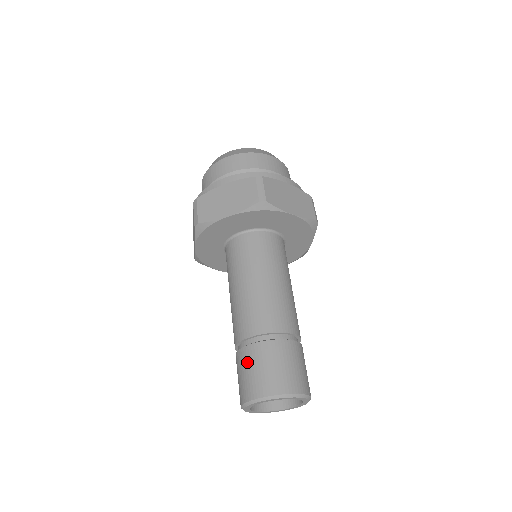
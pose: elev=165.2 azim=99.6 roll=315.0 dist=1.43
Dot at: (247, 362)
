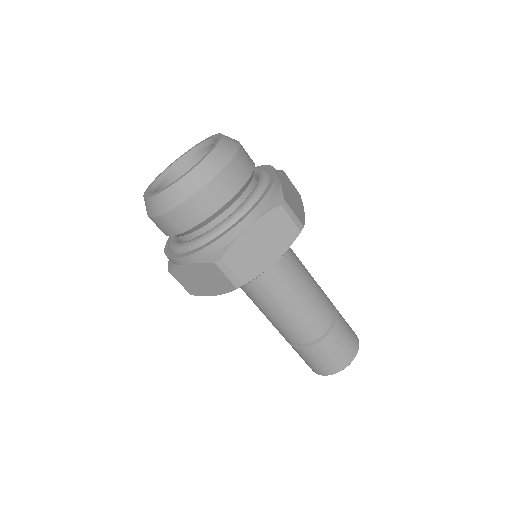
Dot at: (326, 352)
